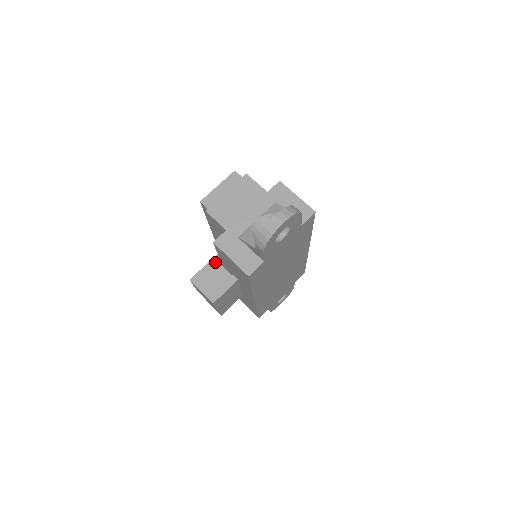
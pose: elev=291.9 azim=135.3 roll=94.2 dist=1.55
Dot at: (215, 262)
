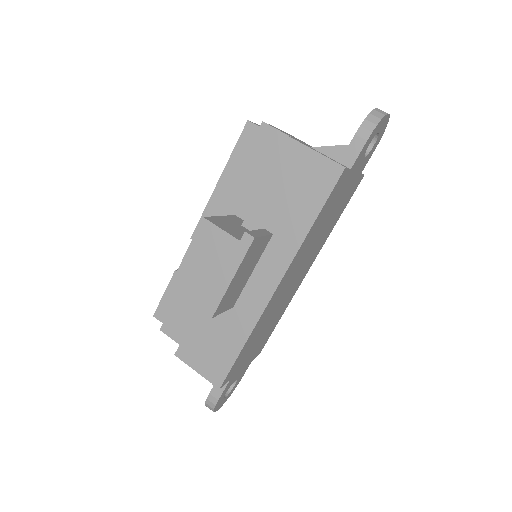
Dot at: (230, 219)
